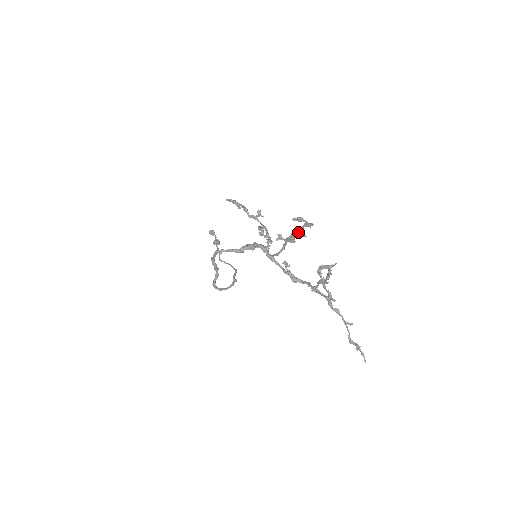
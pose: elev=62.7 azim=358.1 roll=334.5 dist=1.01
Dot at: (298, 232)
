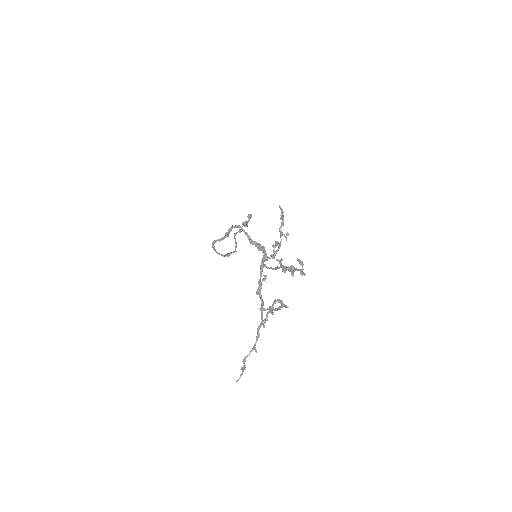
Dot at: (292, 269)
